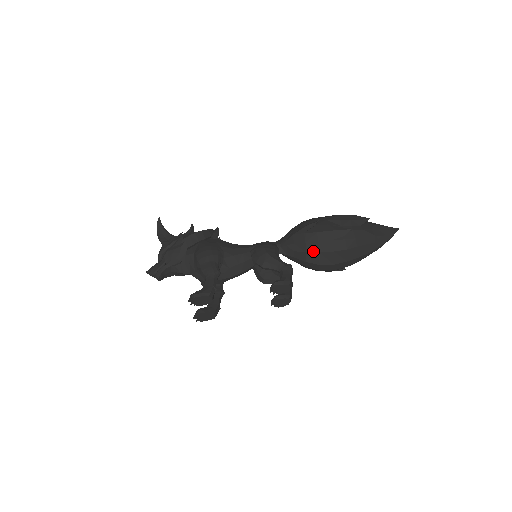
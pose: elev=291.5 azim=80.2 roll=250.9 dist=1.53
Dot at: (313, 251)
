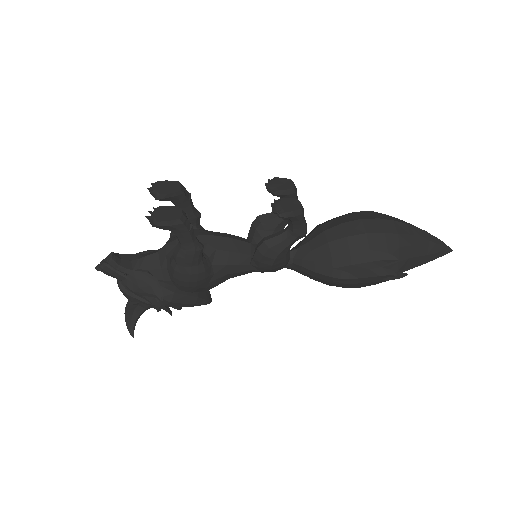
Dot at: (328, 222)
